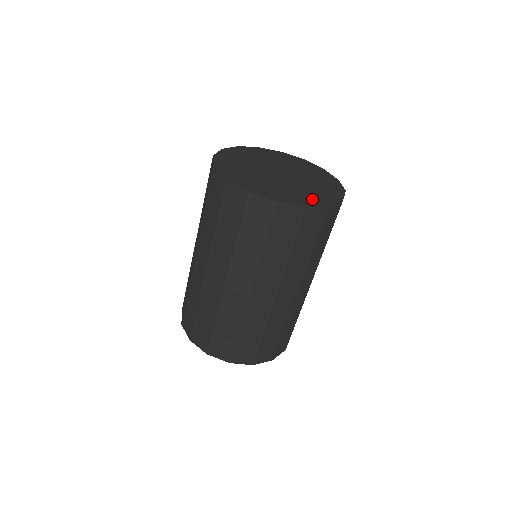
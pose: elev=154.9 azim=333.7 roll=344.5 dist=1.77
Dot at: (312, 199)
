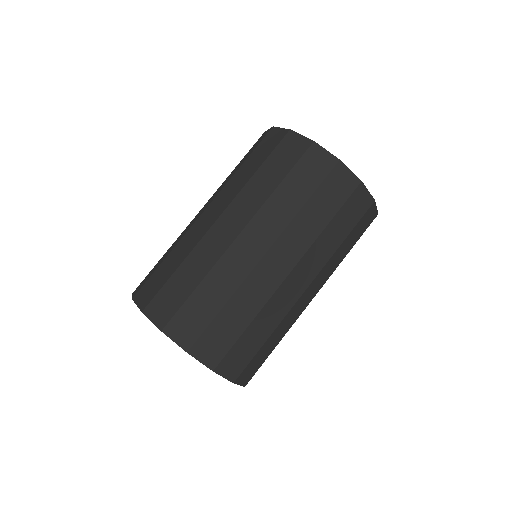
Dot at: occluded
